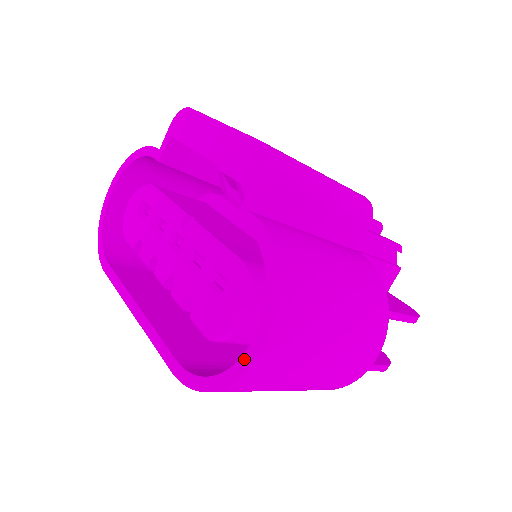
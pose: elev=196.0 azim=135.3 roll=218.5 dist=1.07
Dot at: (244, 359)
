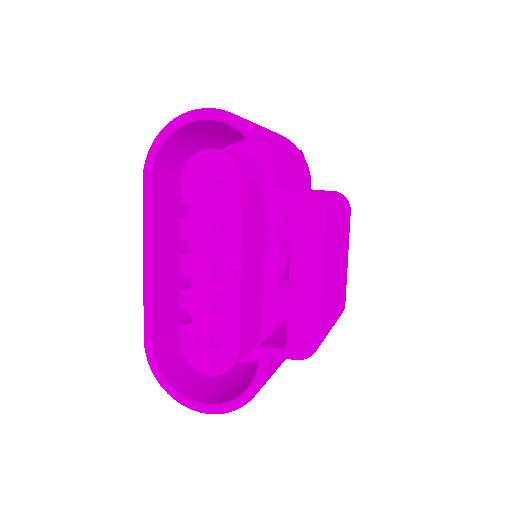
Dot at: (191, 402)
